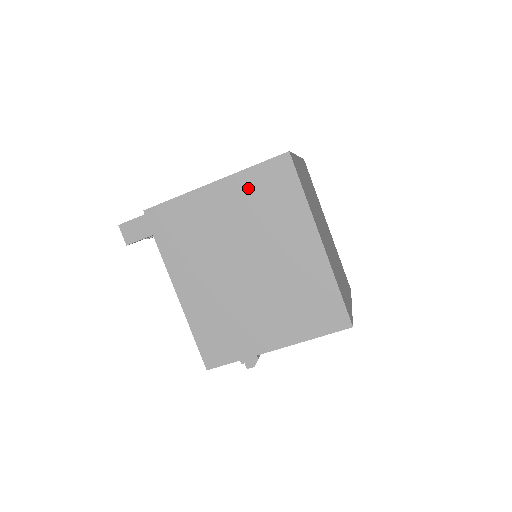
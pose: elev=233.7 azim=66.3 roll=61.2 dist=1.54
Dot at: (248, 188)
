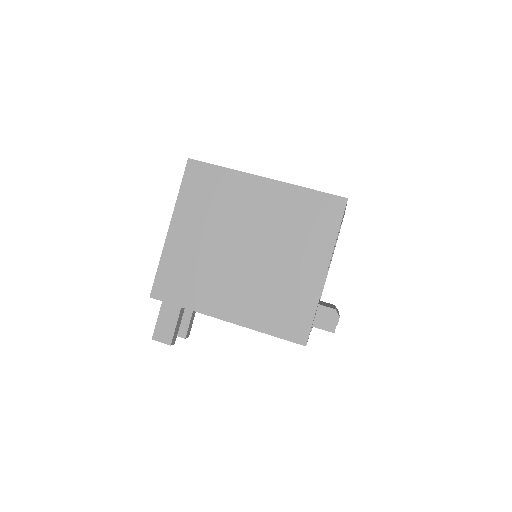
Dot at: (191, 205)
